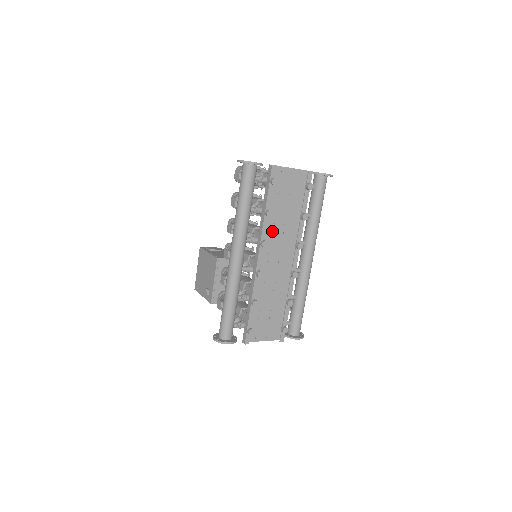
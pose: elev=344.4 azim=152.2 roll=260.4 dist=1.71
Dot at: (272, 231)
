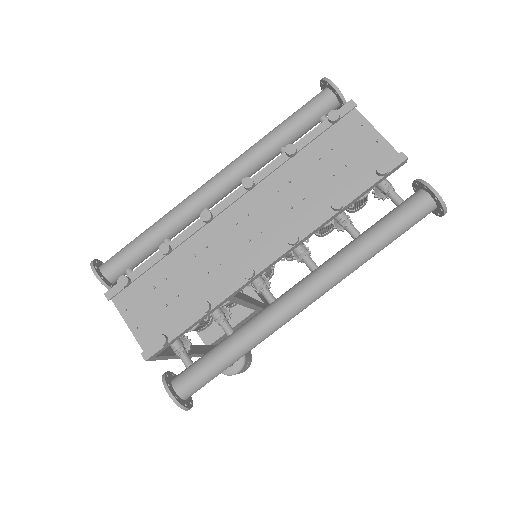
Dot at: (279, 190)
